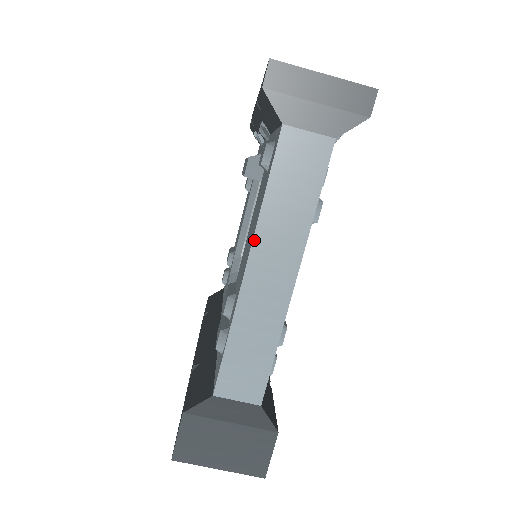
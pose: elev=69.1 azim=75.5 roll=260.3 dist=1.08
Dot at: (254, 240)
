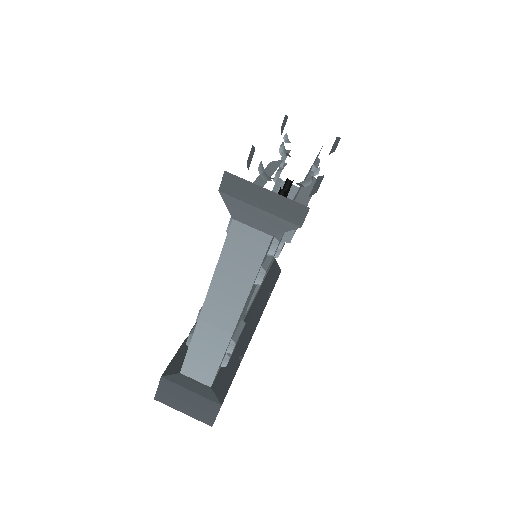
Dot at: (209, 290)
